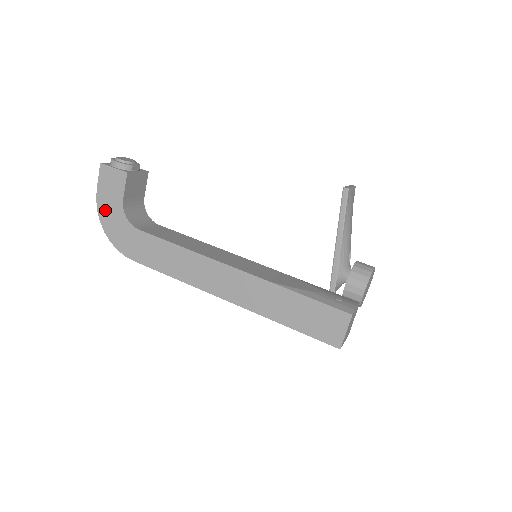
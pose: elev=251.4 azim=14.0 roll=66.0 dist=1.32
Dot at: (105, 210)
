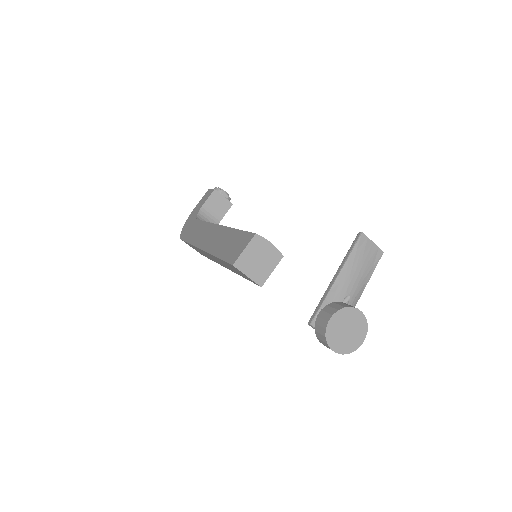
Dot at: (192, 214)
